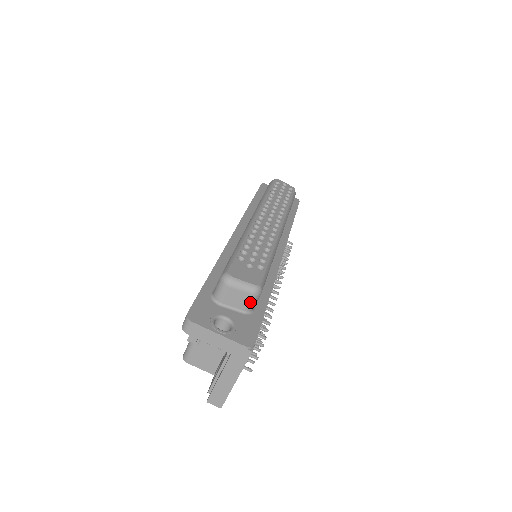
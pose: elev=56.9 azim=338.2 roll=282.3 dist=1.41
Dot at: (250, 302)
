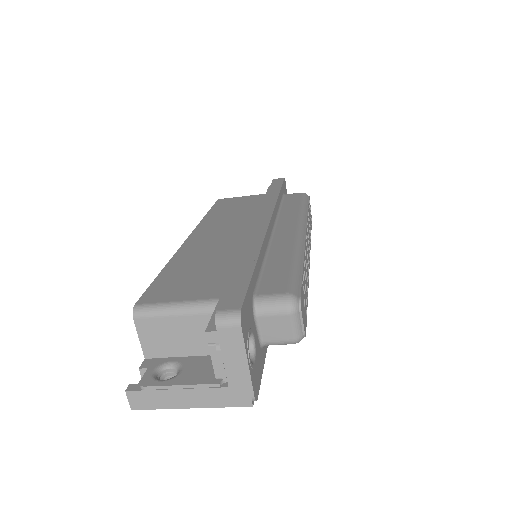
Dot at: (280, 342)
